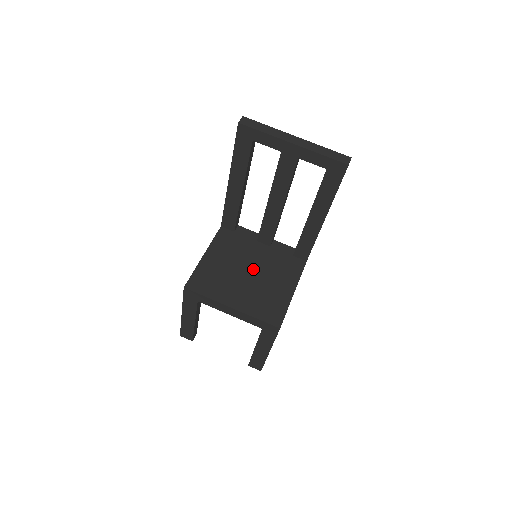
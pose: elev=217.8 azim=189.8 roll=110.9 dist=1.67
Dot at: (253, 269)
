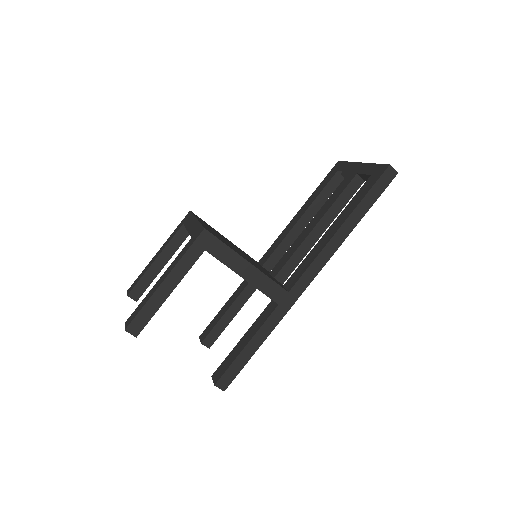
Dot at: (242, 253)
